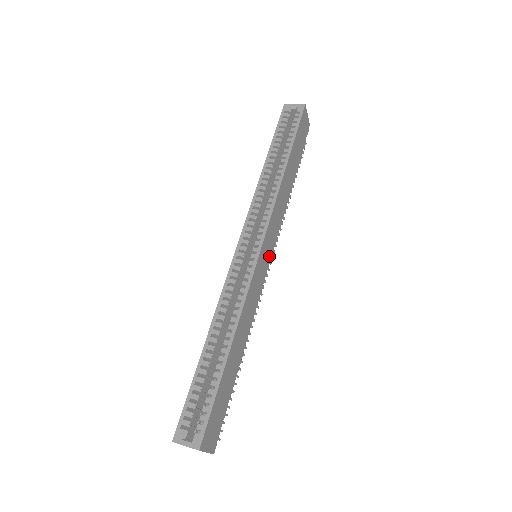
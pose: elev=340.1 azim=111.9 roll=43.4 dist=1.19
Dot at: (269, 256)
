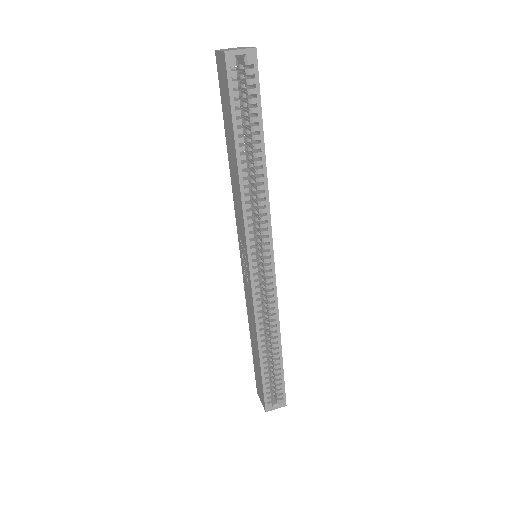
Dot at: occluded
